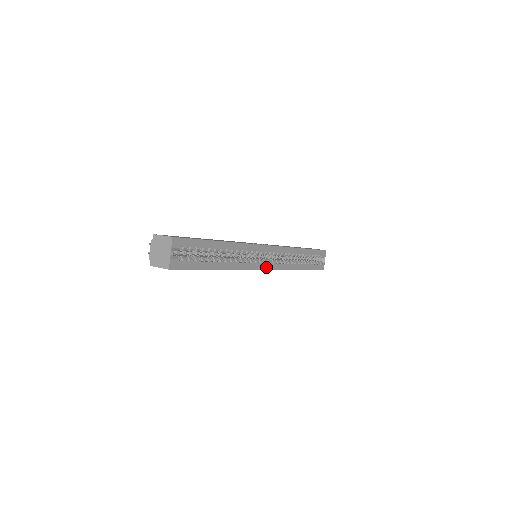
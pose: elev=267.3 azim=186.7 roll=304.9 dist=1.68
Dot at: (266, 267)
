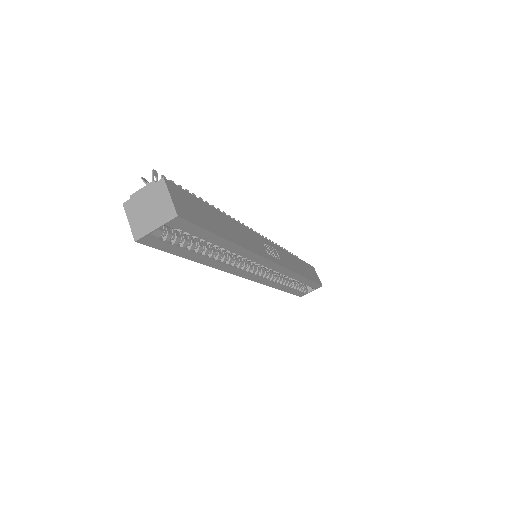
Dot at: (252, 277)
